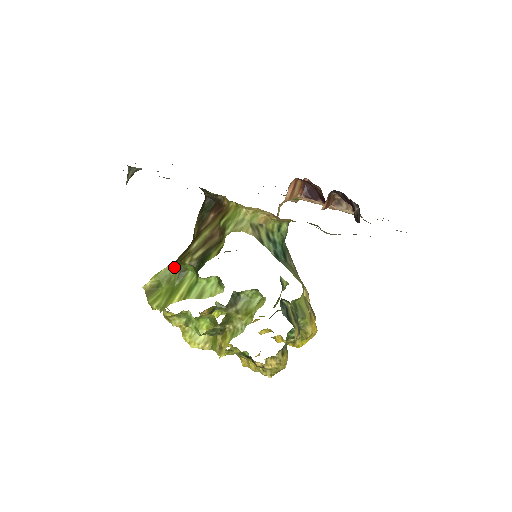
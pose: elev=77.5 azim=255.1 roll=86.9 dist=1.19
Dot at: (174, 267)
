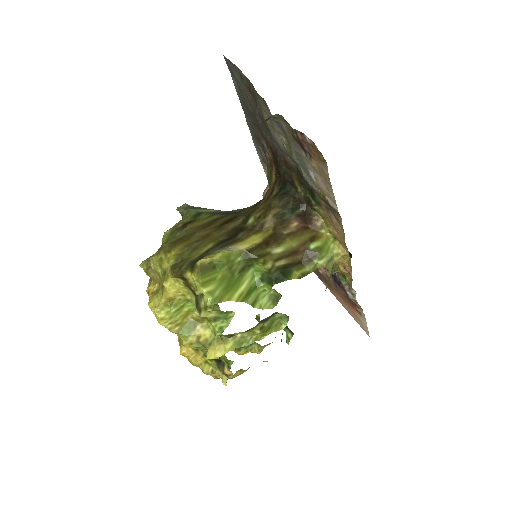
Dot at: (242, 256)
